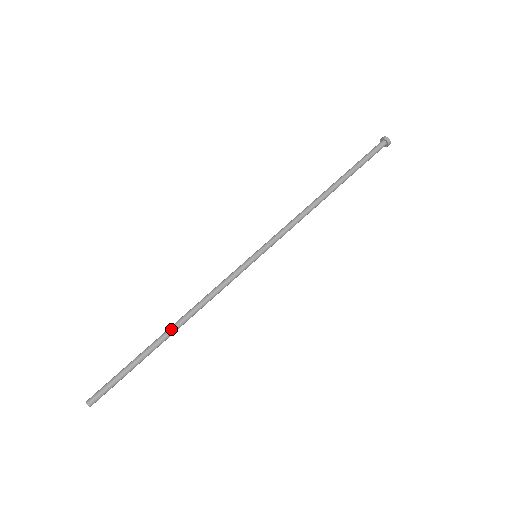
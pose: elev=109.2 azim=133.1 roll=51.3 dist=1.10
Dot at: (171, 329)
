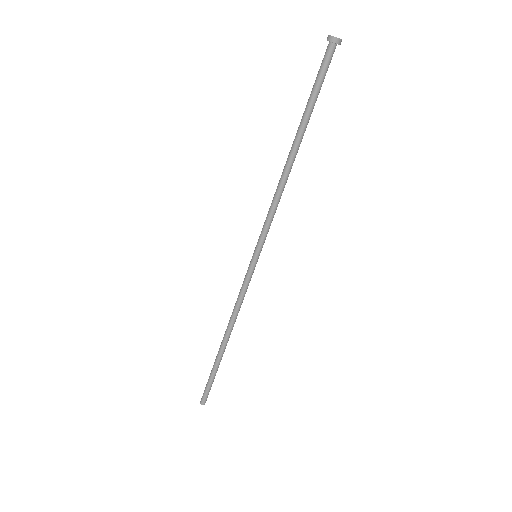
Dot at: (223, 342)
